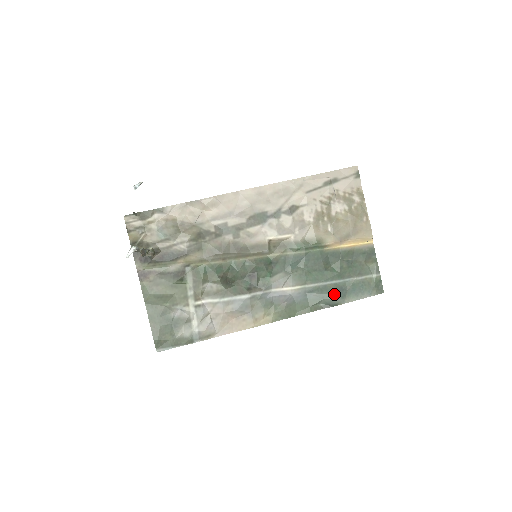
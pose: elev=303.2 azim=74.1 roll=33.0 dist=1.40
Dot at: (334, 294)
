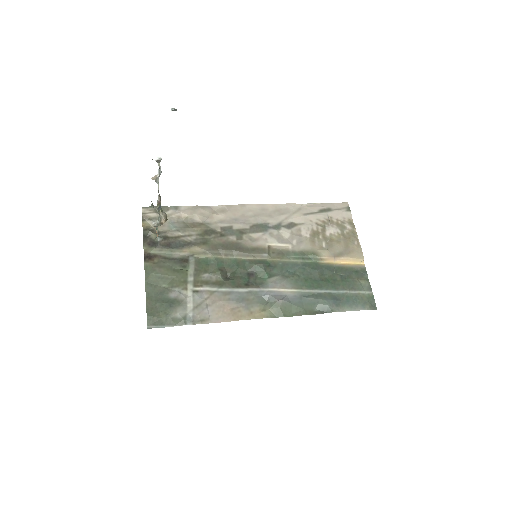
Dot at: (329, 300)
